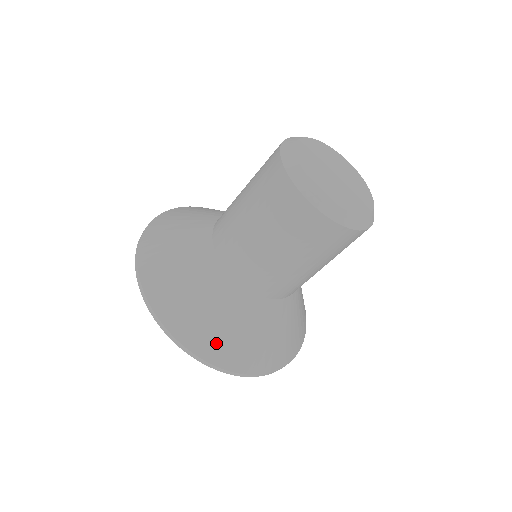
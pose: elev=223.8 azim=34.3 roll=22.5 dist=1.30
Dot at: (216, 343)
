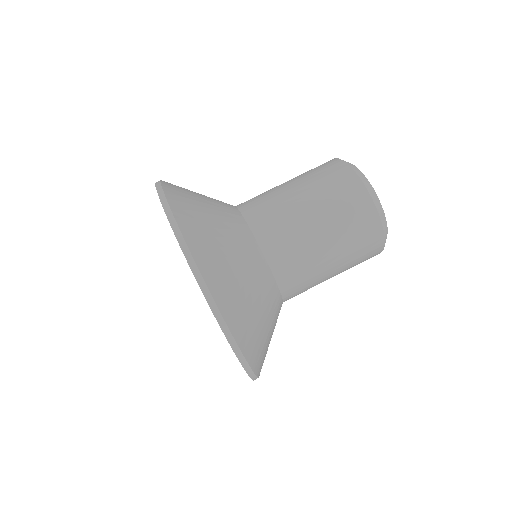
Dot at: (230, 293)
